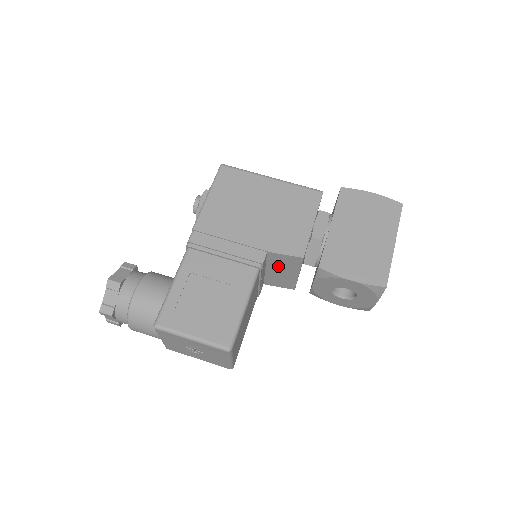
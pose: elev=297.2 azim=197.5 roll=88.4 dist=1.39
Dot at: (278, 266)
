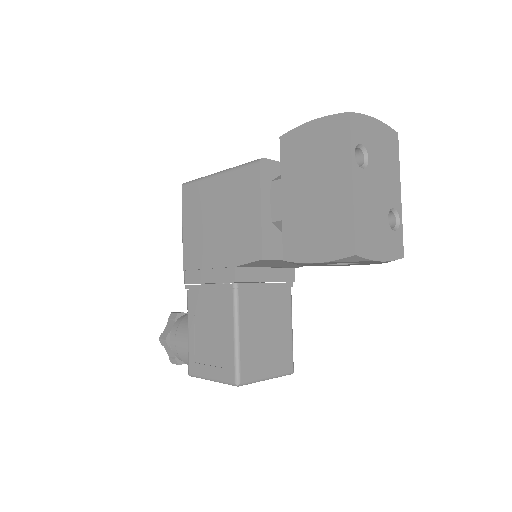
Dot at: (267, 265)
